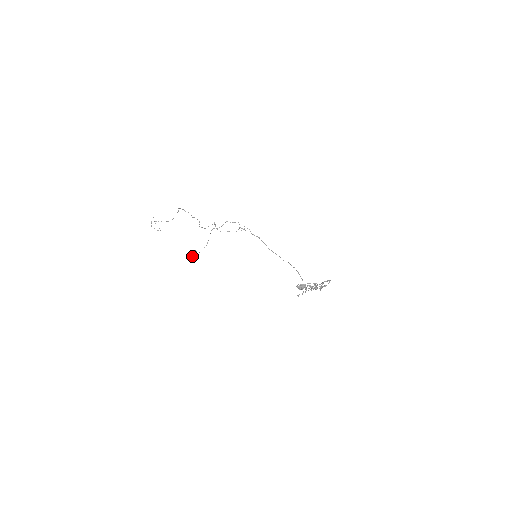
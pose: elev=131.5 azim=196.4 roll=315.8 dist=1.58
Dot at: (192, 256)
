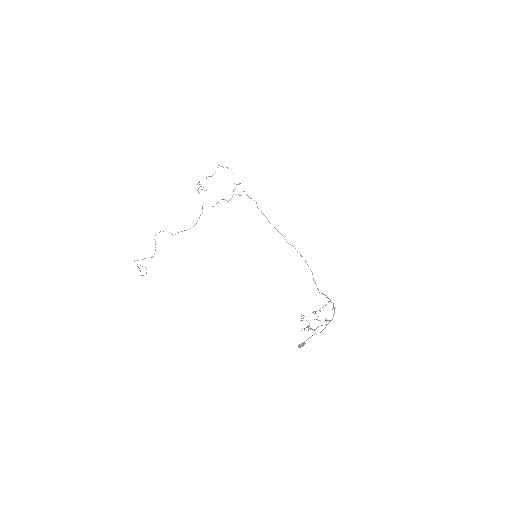
Dot at: occluded
